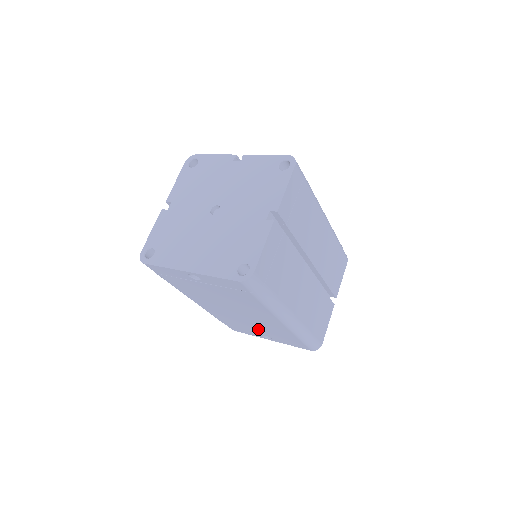
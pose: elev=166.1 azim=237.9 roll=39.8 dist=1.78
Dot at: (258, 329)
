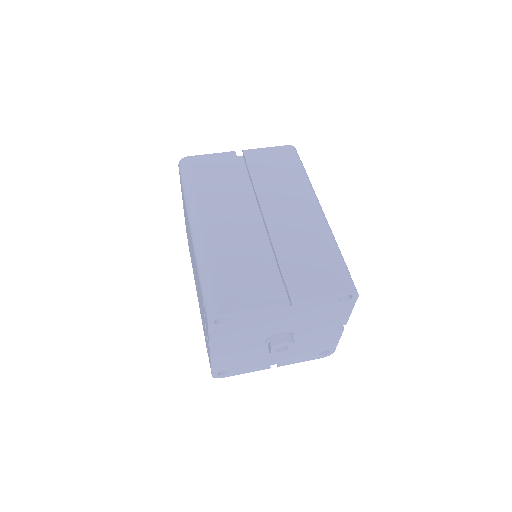
Dot at: occluded
